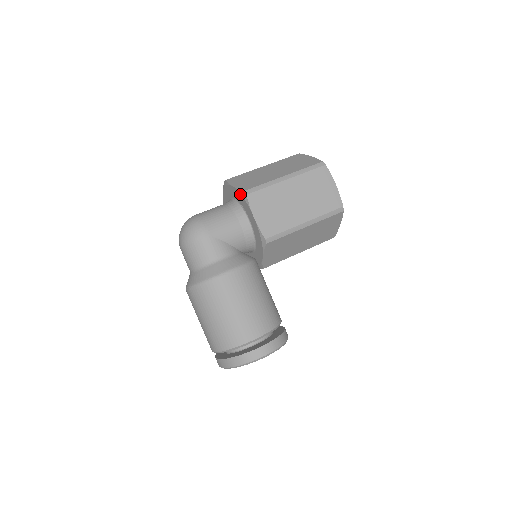
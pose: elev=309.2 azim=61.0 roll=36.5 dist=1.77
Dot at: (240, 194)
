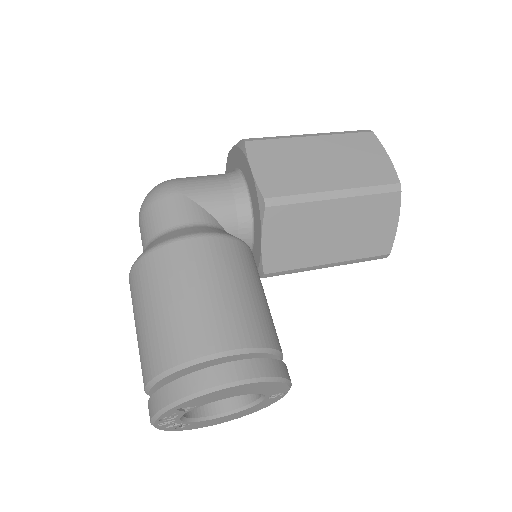
Dot at: (238, 148)
